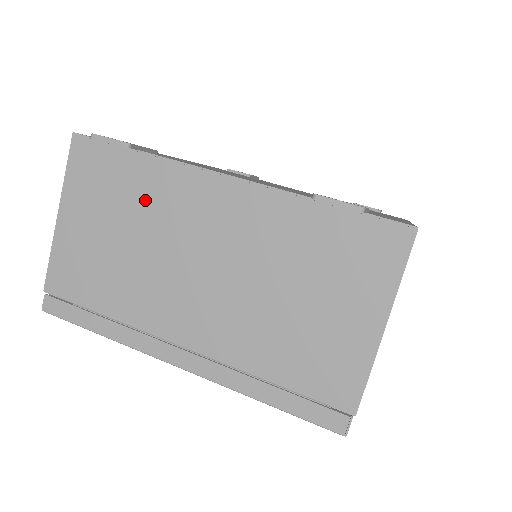
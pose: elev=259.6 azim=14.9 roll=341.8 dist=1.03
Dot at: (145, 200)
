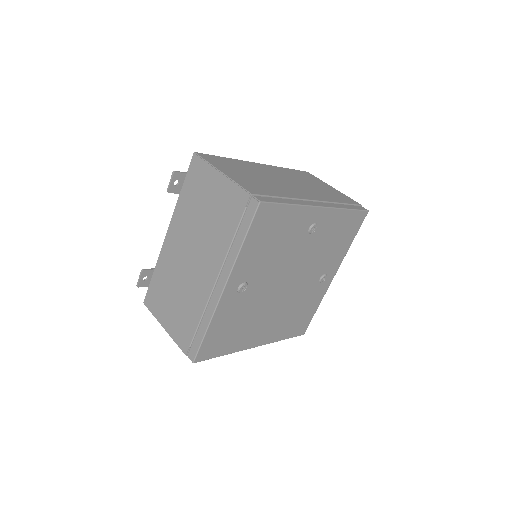
Dot at: (167, 277)
